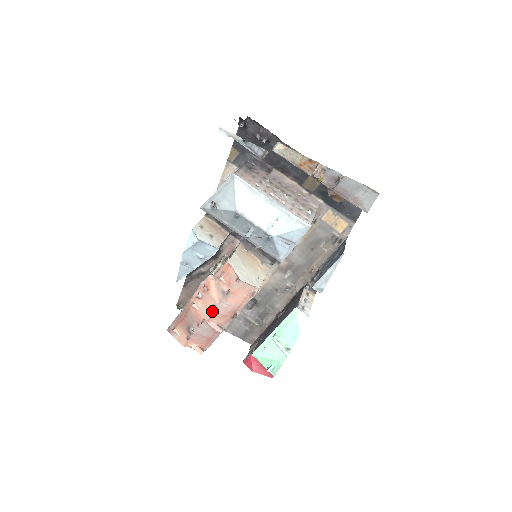
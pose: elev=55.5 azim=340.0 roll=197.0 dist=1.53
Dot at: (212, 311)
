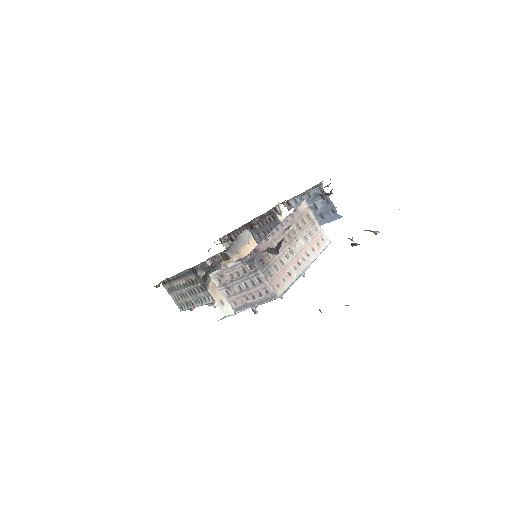
Dot at: occluded
